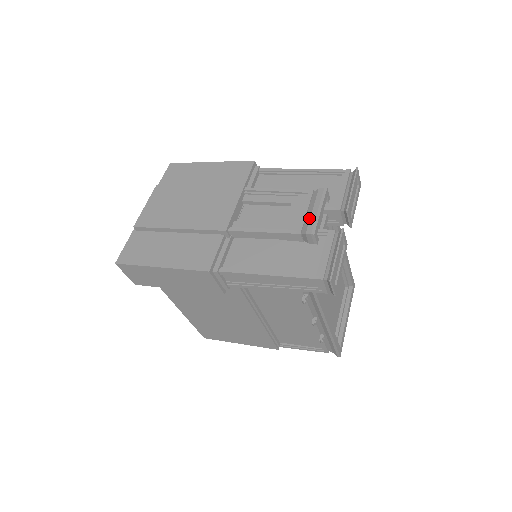
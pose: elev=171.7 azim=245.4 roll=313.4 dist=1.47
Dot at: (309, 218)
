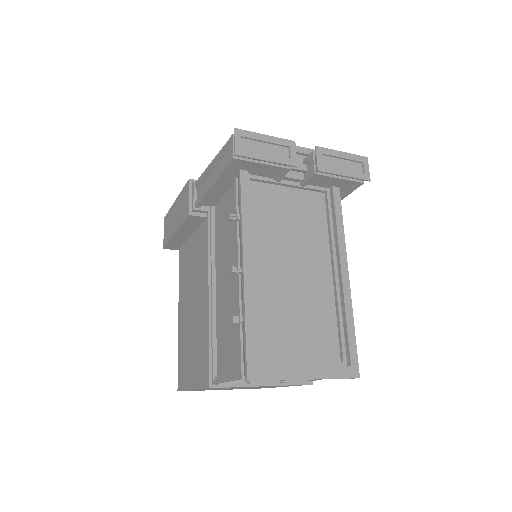
Dot at: occluded
